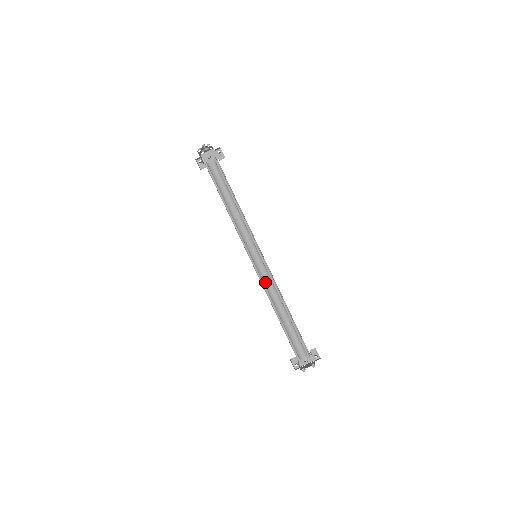
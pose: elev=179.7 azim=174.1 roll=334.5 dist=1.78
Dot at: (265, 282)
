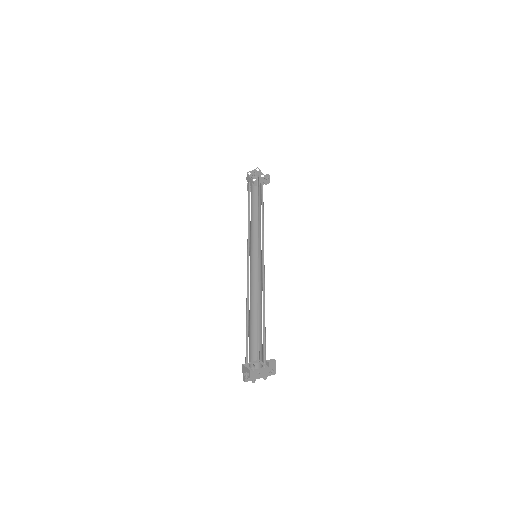
Dot at: (255, 283)
